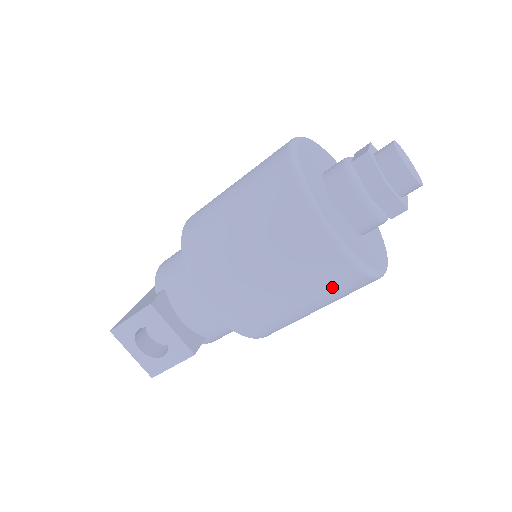
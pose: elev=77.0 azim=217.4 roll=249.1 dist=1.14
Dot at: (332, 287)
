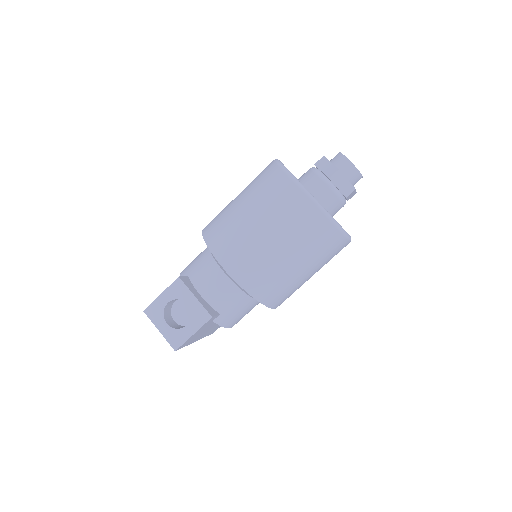
Dot at: (312, 237)
